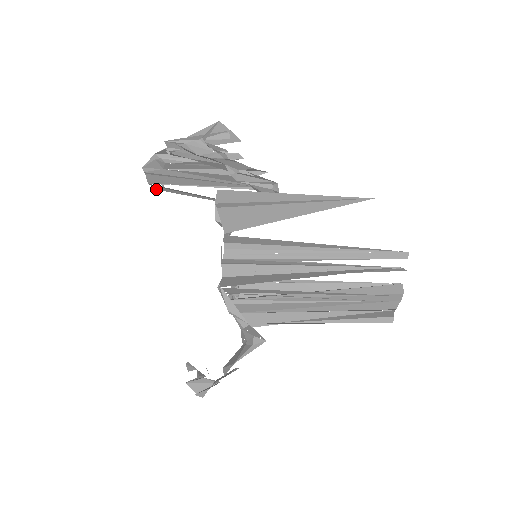
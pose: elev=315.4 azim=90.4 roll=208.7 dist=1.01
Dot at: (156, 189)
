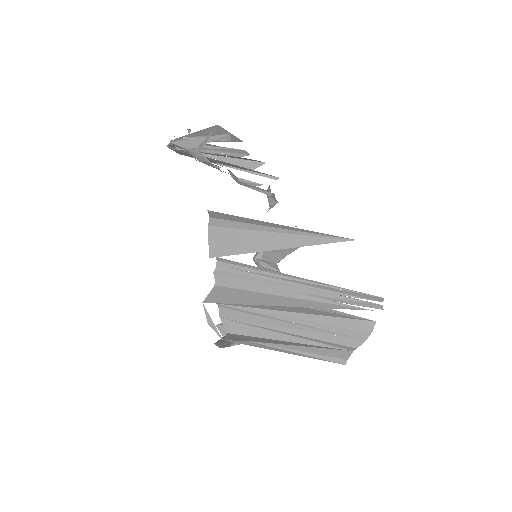
Dot at: occluded
